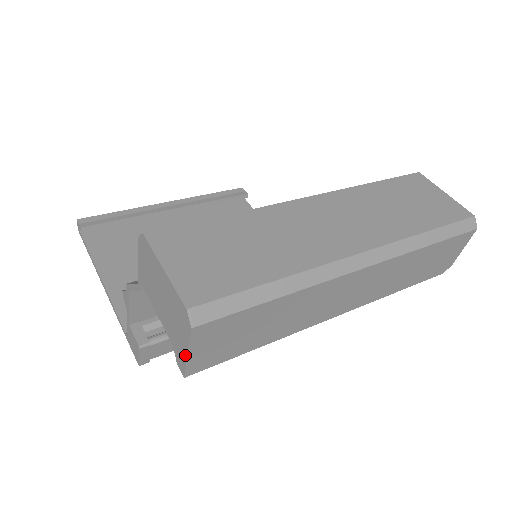
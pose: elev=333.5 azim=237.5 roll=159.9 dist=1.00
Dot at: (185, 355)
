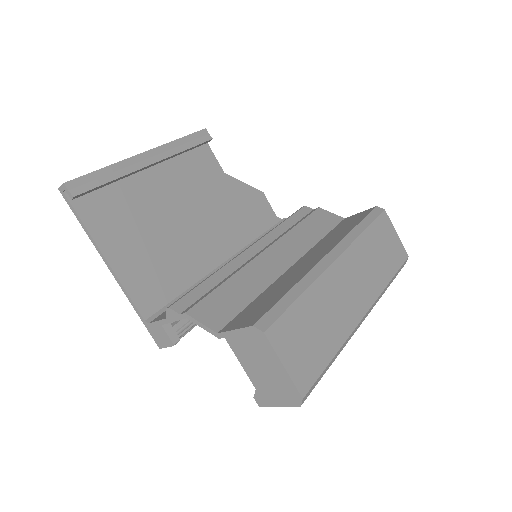
Dot at: (275, 405)
